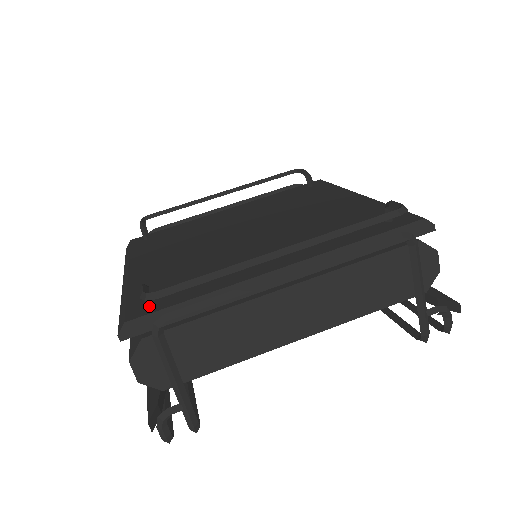
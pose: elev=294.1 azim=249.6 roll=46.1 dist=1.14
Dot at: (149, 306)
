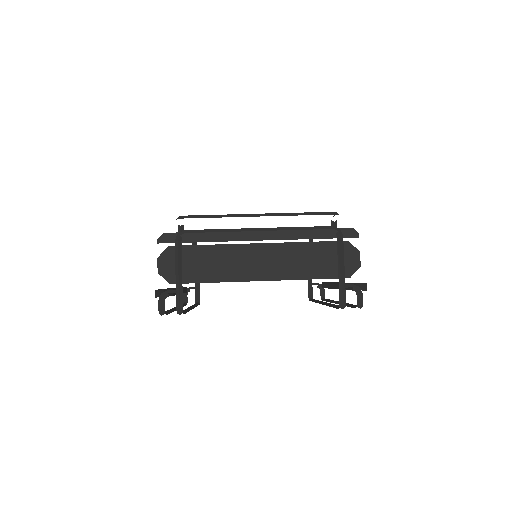
Dot at: occluded
